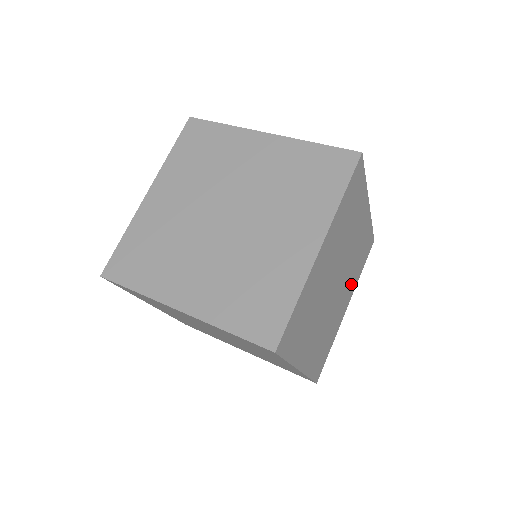
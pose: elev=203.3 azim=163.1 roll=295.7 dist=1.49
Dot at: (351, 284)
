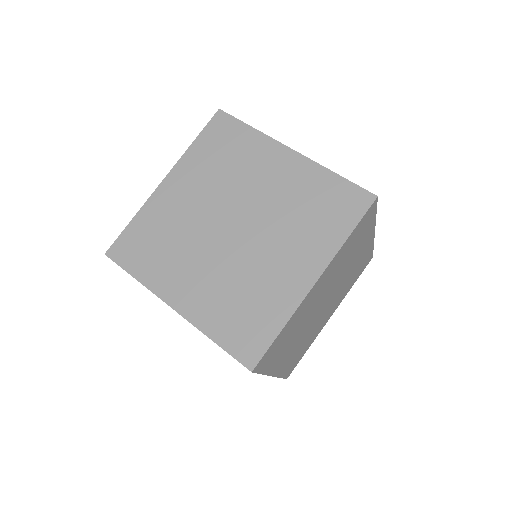
Dot at: (340, 298)
